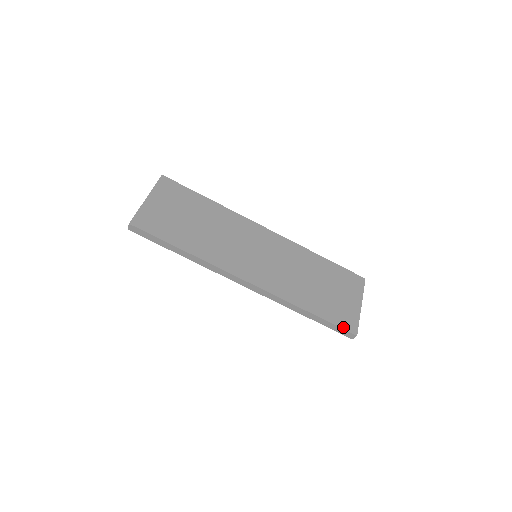
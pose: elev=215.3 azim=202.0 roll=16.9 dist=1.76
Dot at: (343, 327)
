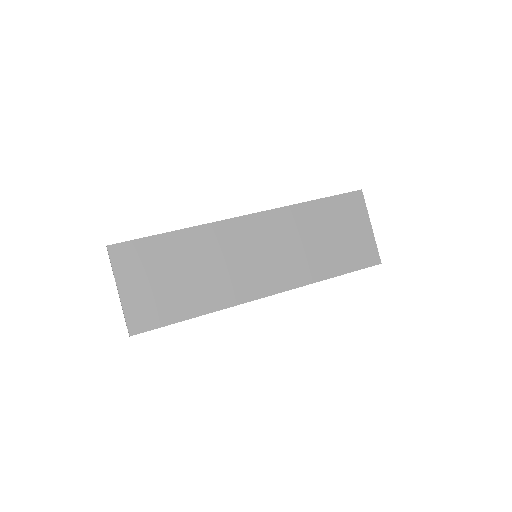
Dot at: (367, 266)
